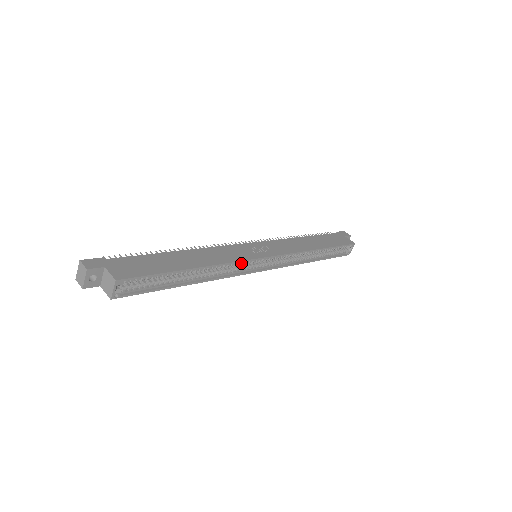
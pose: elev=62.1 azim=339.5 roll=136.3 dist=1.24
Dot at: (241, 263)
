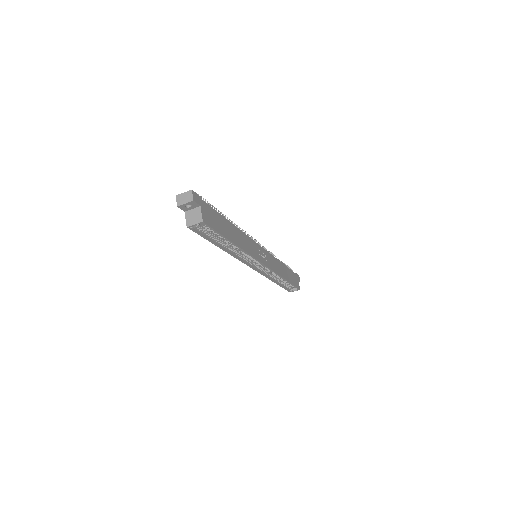
Dot at: (250, 256)
